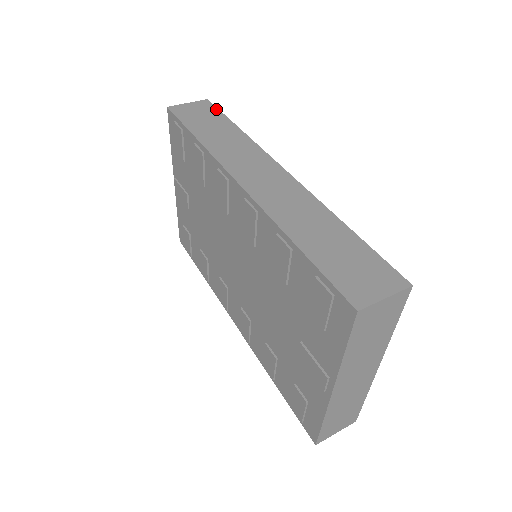
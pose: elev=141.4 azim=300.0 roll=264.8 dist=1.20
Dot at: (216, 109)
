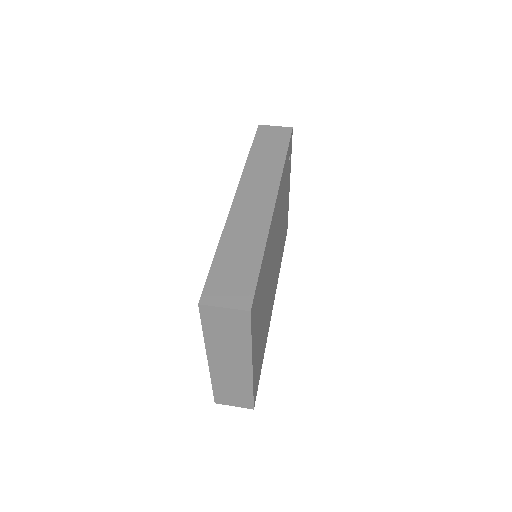
Dot at: (288, 137)
